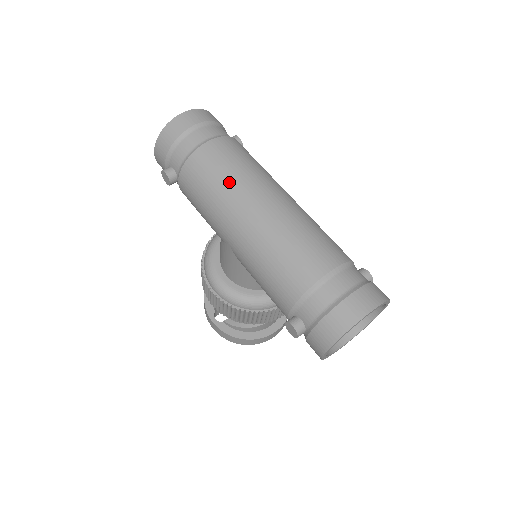
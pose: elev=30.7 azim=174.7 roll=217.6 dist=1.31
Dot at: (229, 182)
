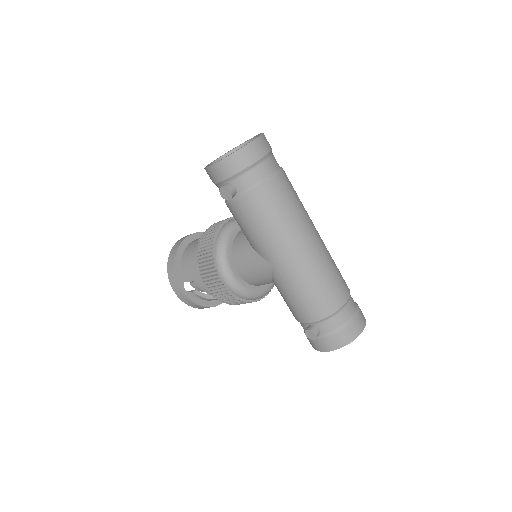
Dot at: (292, 220)
